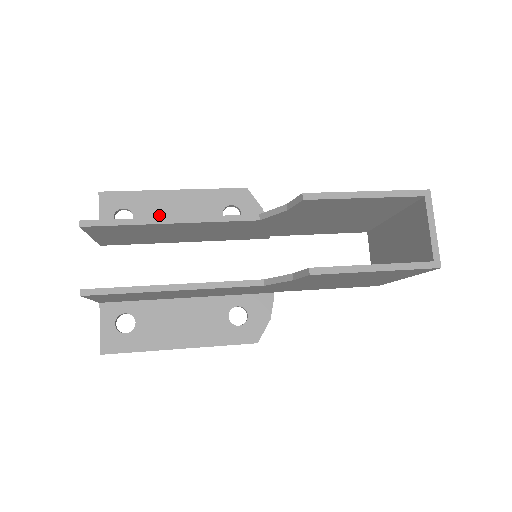
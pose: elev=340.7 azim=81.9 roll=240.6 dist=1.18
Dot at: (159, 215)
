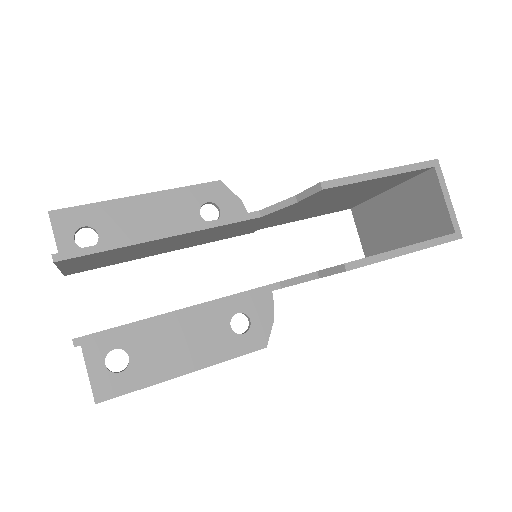
Dot at: (128, 227)
